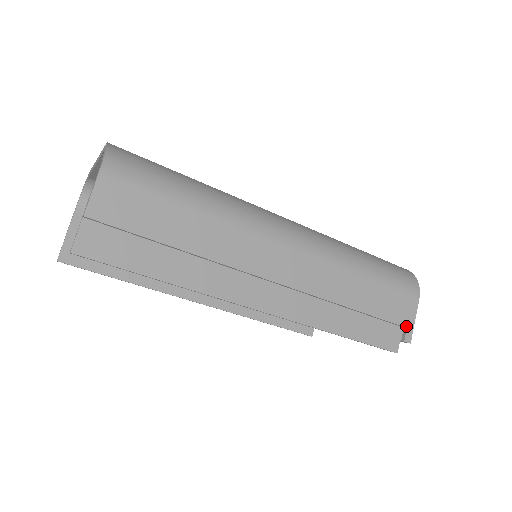
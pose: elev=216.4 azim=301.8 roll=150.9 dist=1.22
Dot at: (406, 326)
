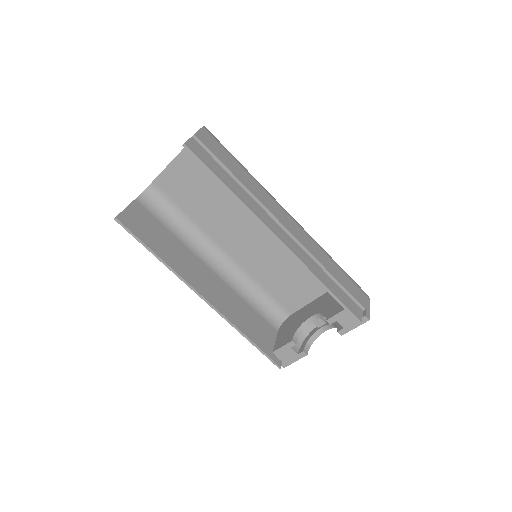
Dot at: (365, 308)
